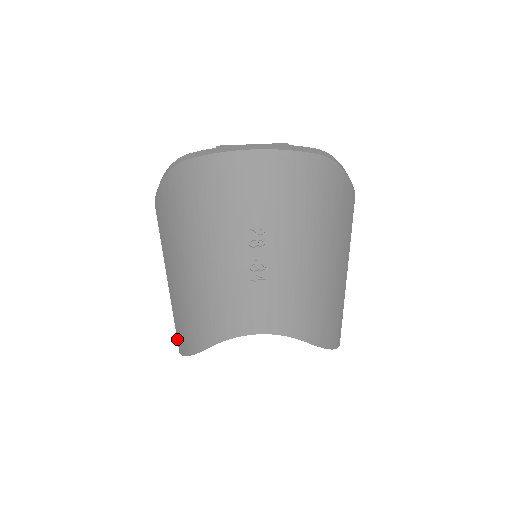
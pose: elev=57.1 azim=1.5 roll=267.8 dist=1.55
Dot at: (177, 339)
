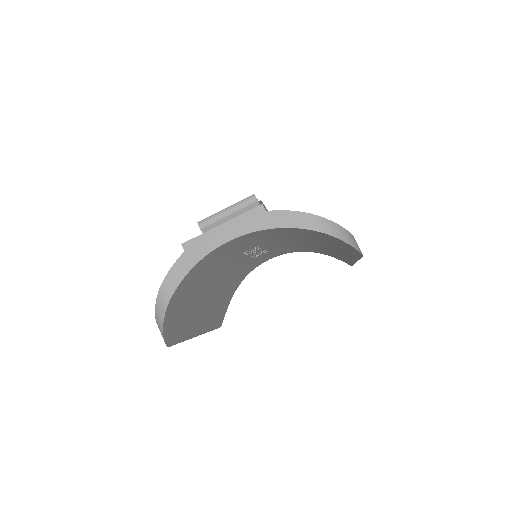
Dot at: occluded
